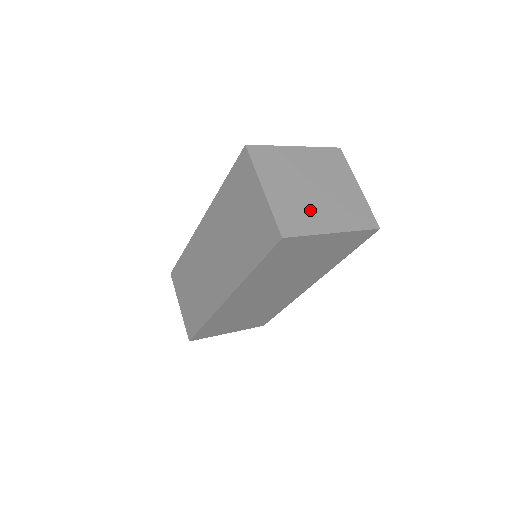
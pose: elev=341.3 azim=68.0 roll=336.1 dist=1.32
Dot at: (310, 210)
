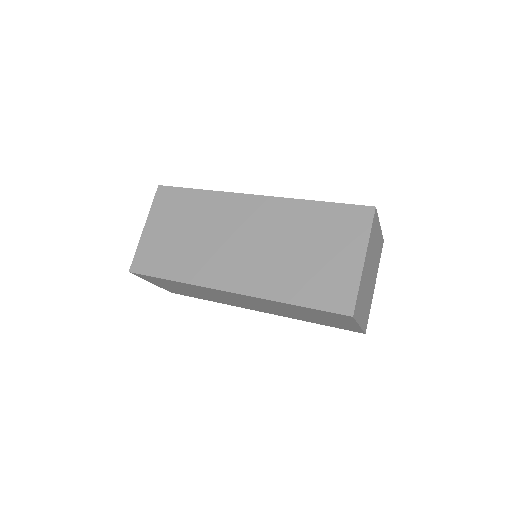
Dot at: (370, 294)
